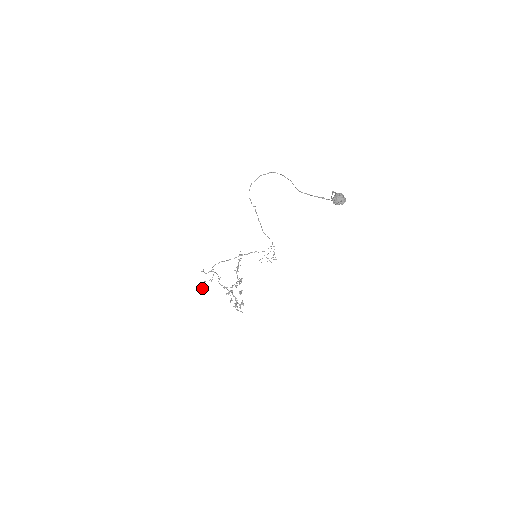
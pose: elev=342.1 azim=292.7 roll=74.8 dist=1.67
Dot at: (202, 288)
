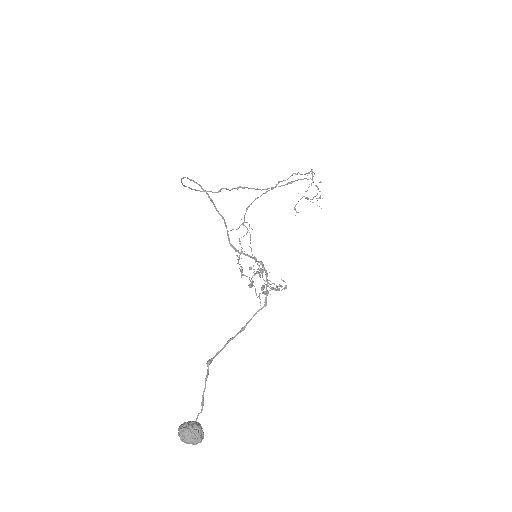
Dot at: occluded
